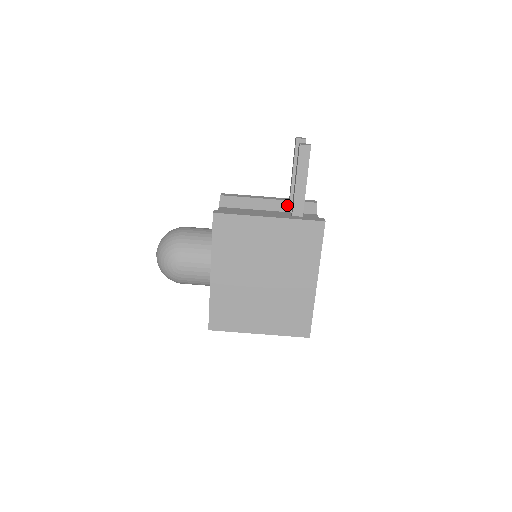
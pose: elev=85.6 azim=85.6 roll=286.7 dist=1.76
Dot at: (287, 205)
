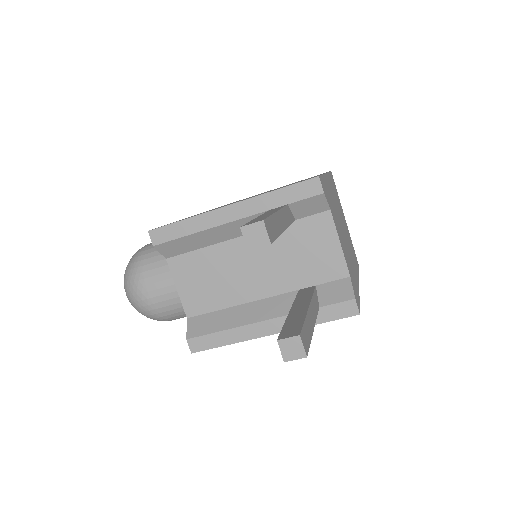
Dot at: occluded
